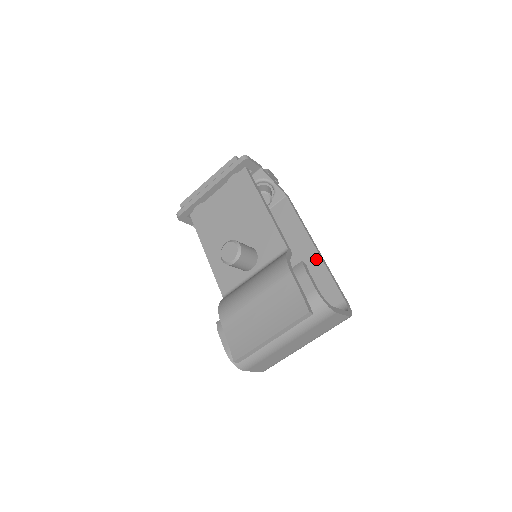
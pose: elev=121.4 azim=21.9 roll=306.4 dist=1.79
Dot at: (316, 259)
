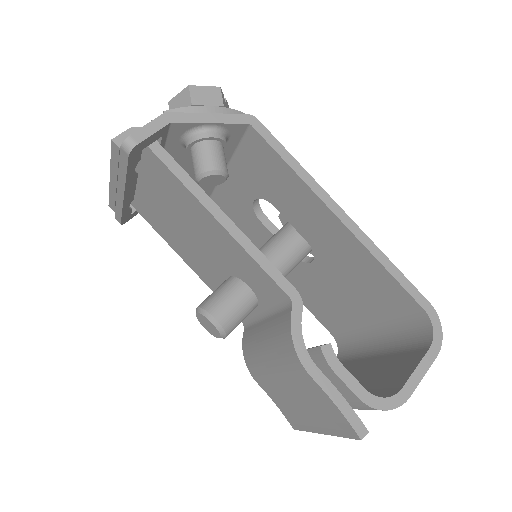
Dot at: (352, 242)
